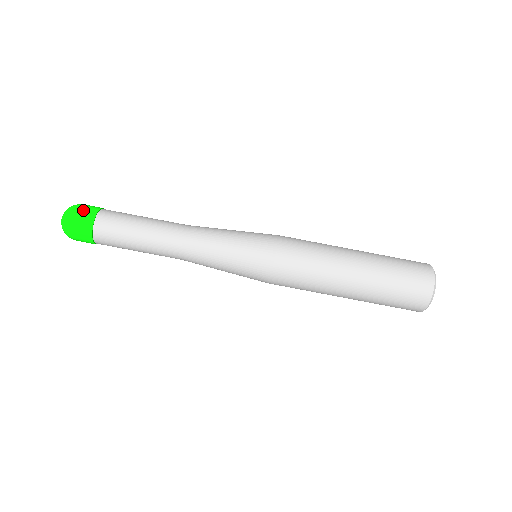
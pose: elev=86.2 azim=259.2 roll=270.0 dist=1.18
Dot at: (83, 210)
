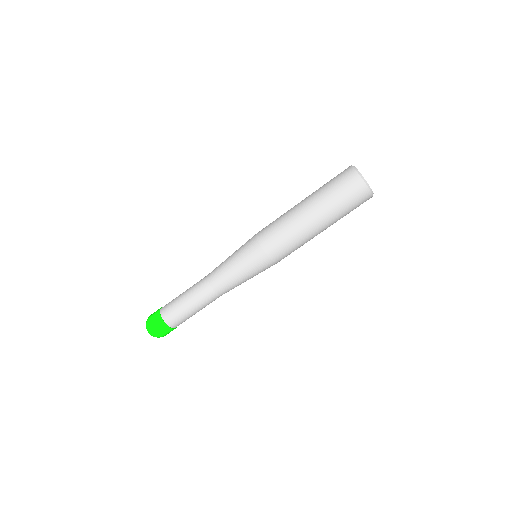
Dot at: (153, 314)
